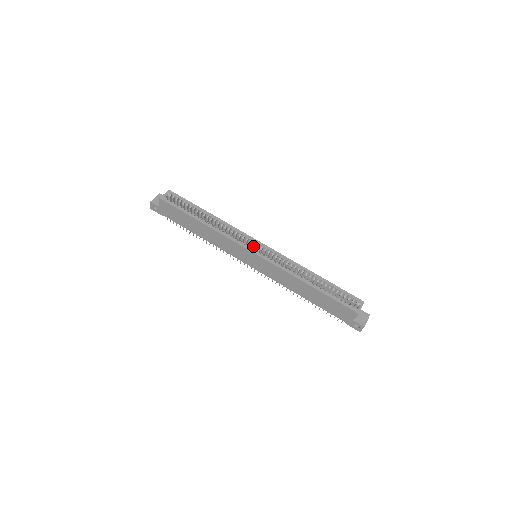
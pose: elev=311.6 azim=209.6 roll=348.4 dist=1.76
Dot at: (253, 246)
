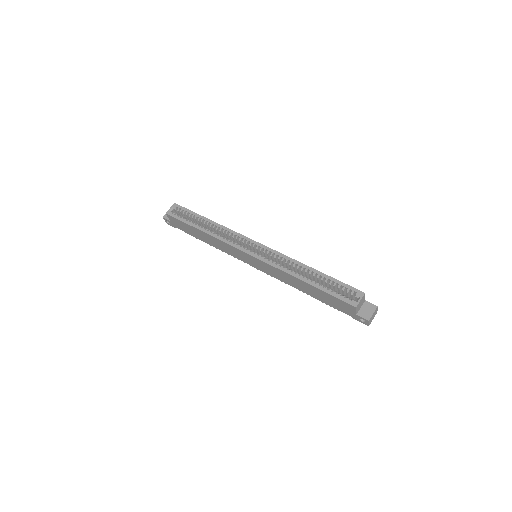
Dot at: (250, 247)
